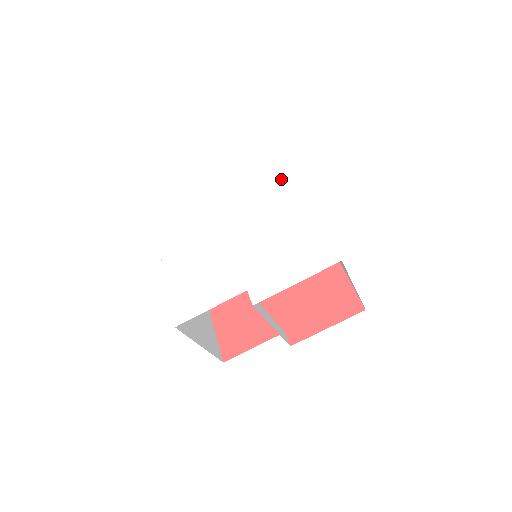
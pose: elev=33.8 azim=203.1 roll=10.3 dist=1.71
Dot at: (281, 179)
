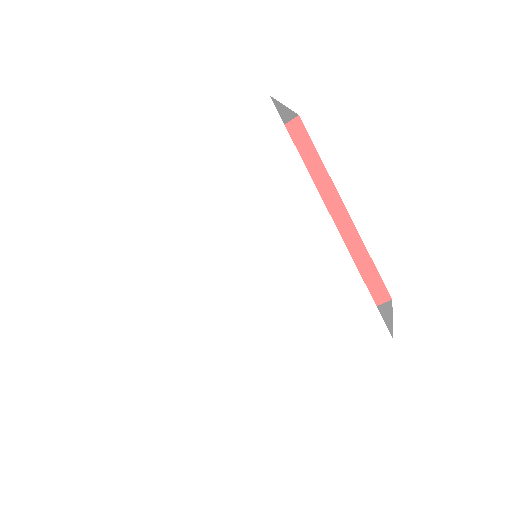
Dot at: (290, 184)
